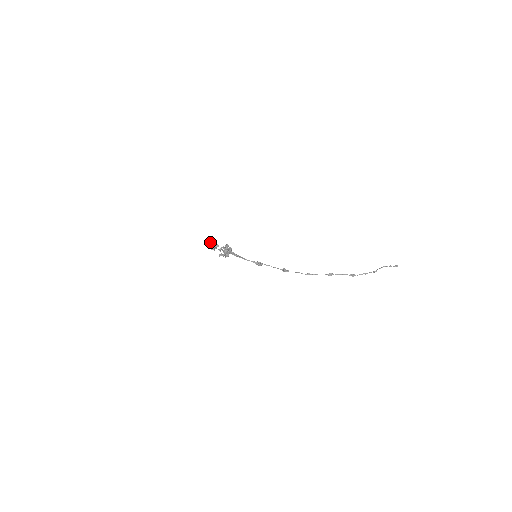
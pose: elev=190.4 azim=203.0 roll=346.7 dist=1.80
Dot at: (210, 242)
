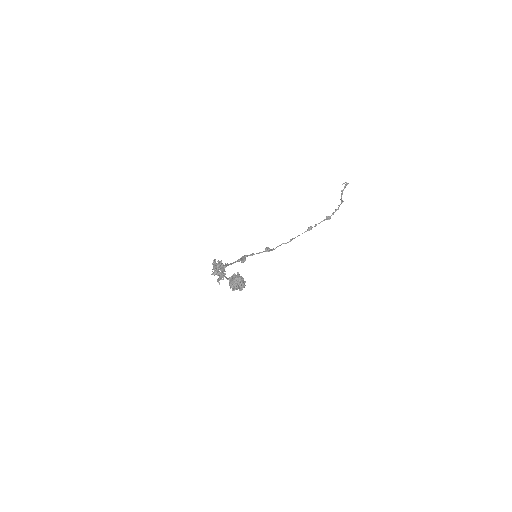
Dot at: (234, 280)
